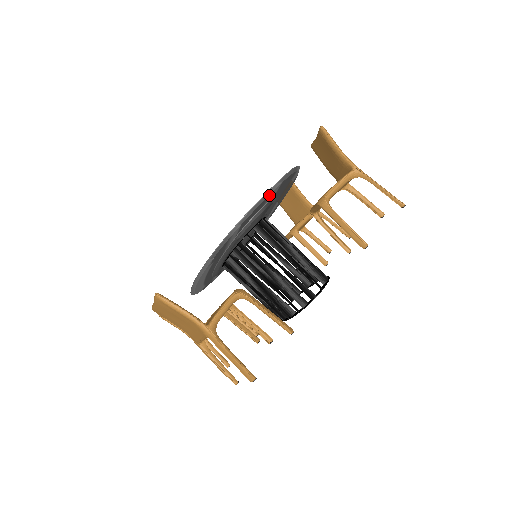
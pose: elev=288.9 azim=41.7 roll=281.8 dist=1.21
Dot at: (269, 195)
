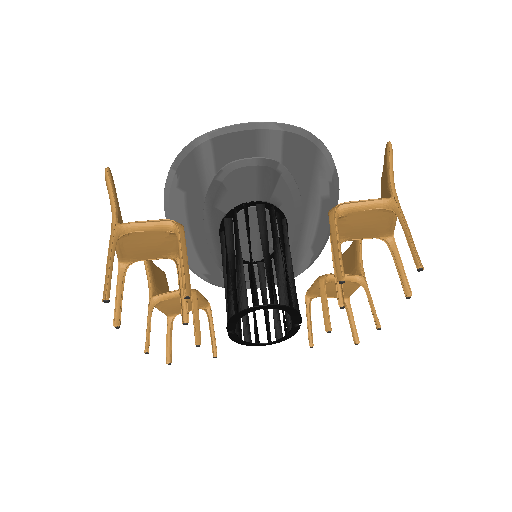
Dot at: (260, 132)
